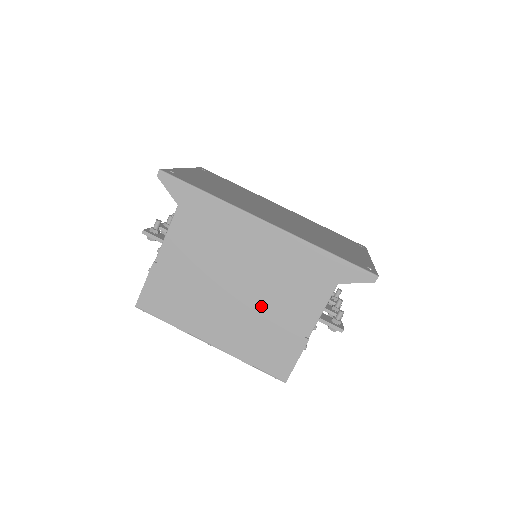
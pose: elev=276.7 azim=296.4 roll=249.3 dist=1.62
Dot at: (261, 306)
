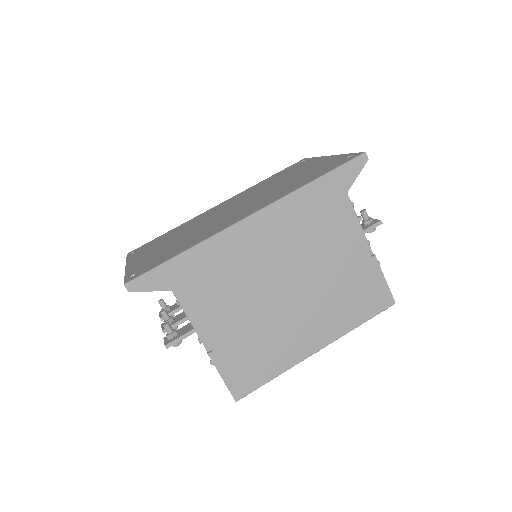
Dot at: (318, 277)
